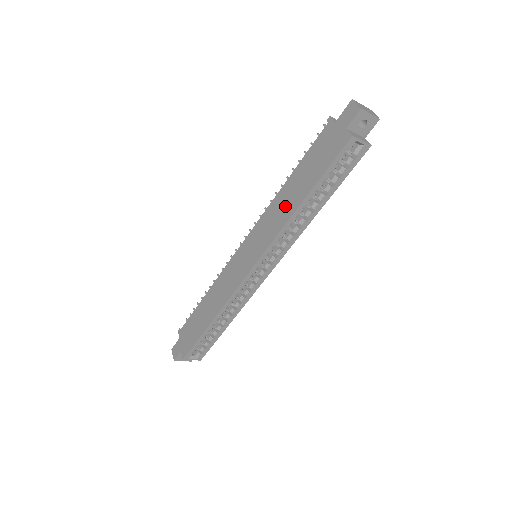
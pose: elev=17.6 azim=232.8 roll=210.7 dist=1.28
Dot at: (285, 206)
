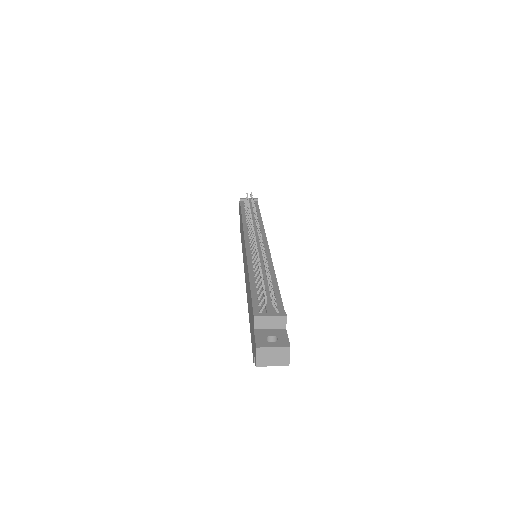
Dot at: occluded
